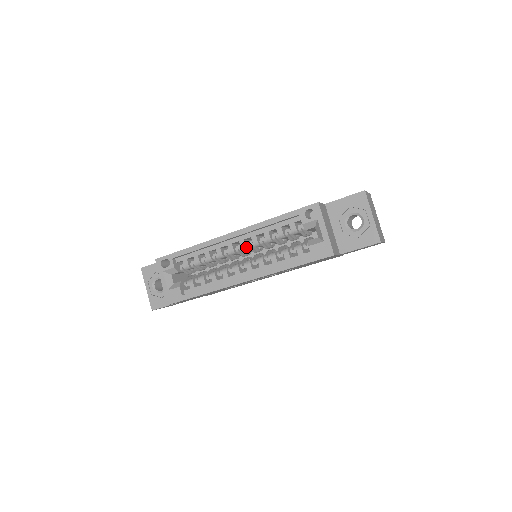
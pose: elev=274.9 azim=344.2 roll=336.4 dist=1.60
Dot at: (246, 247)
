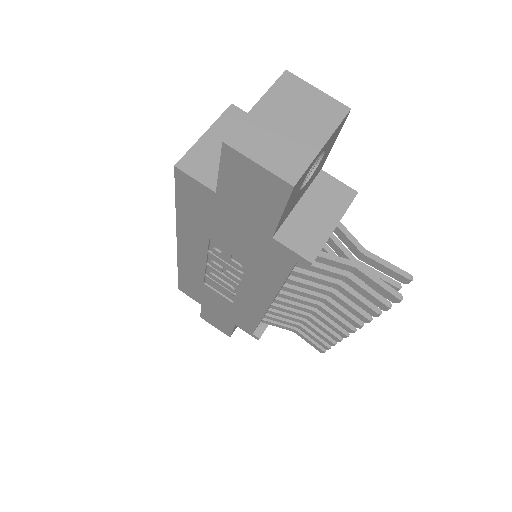
Dot at: occluded
